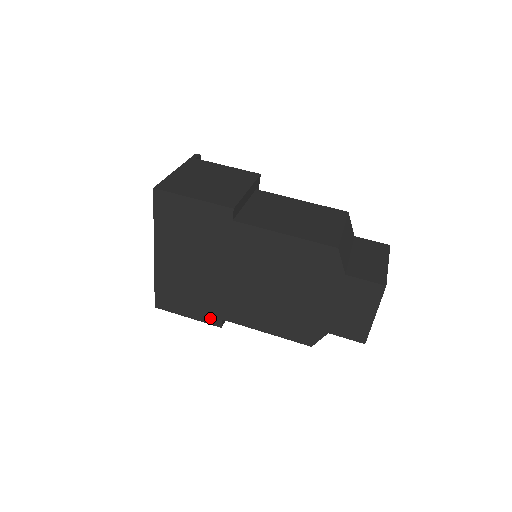
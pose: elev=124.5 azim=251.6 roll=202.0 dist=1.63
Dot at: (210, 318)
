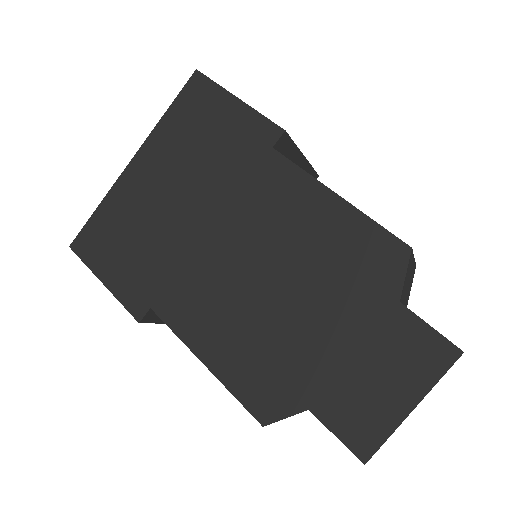
Dot at: (134, 298)
